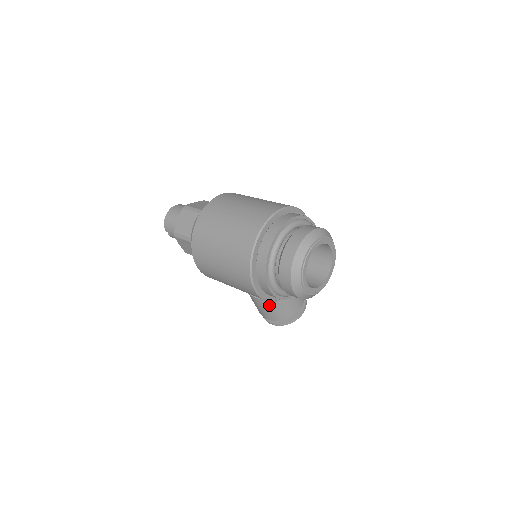
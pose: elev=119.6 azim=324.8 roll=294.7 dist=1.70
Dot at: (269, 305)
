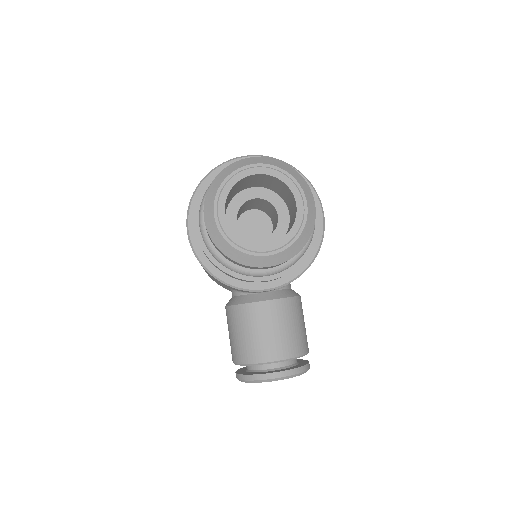
Dot at: (232, 322)
